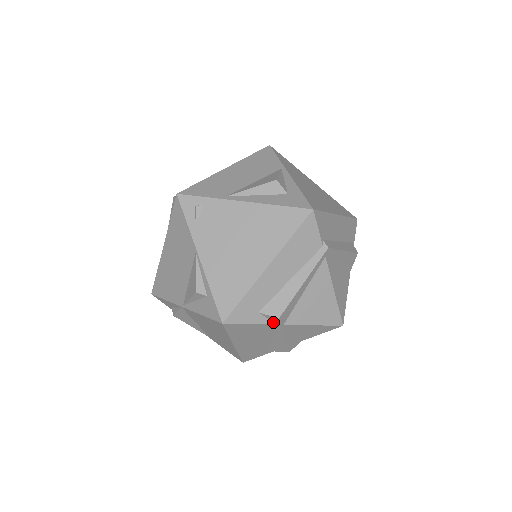
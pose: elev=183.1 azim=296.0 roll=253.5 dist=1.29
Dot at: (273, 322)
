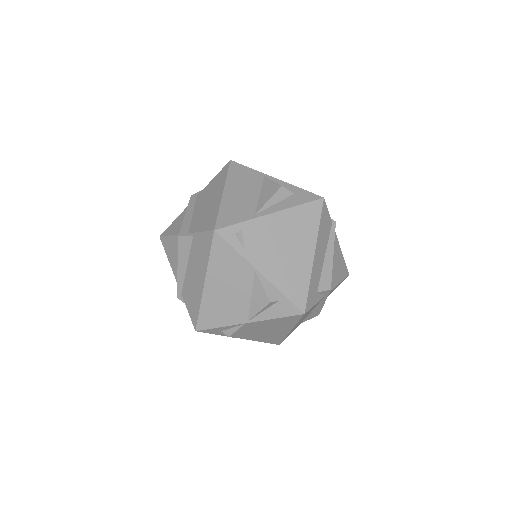
Dot at: (324, 295)
